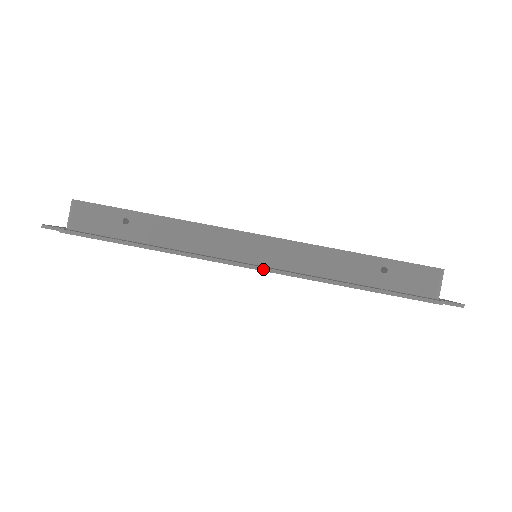
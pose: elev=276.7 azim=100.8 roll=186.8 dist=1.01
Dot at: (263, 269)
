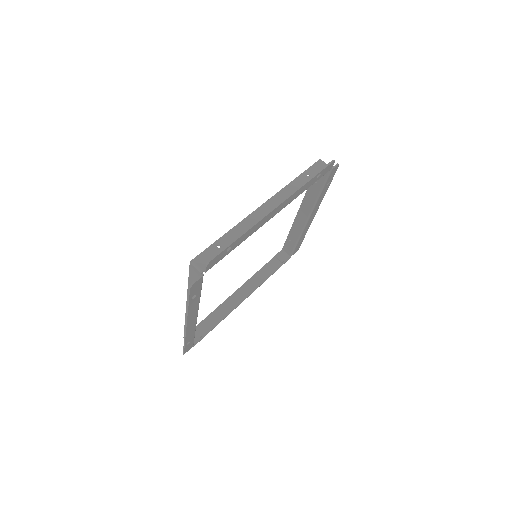
Dot at: (282, 202)
